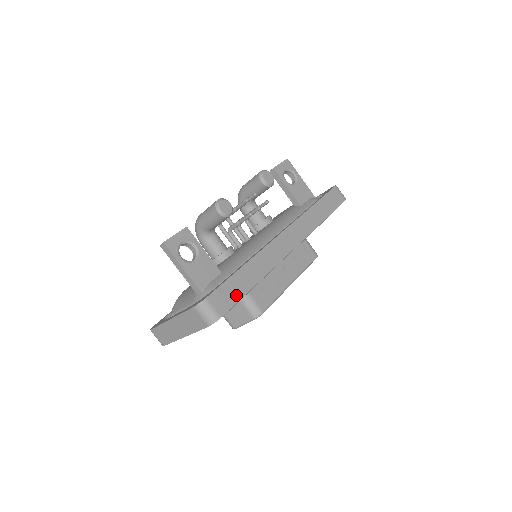
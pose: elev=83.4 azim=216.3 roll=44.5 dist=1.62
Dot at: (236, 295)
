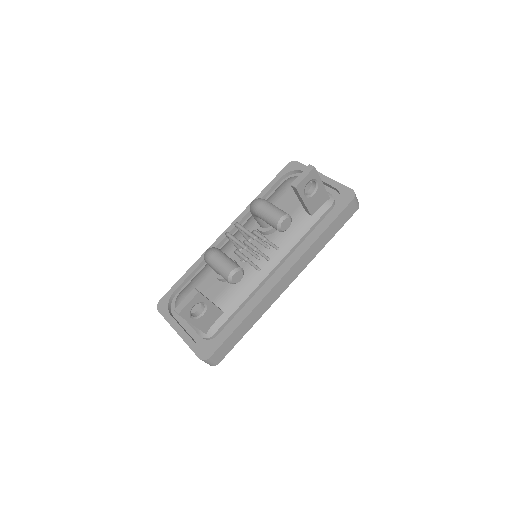
Dot at: (233, 344)
